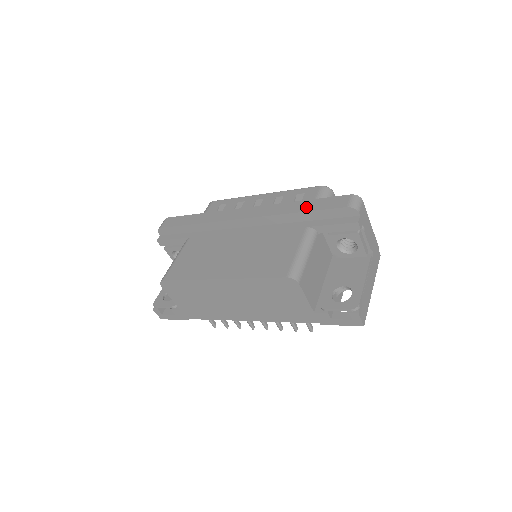
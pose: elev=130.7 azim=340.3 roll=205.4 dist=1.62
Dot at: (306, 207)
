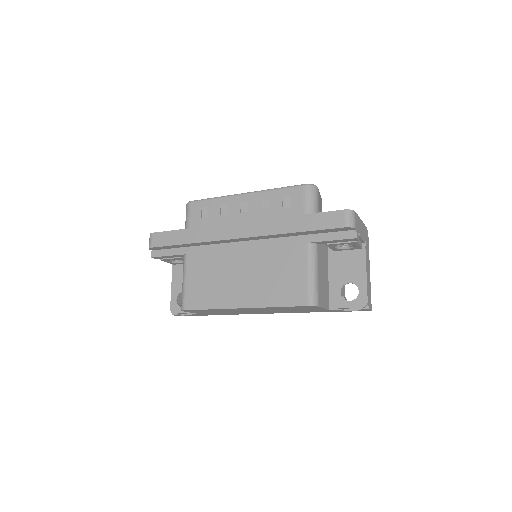
Dot at: (303, 225)
